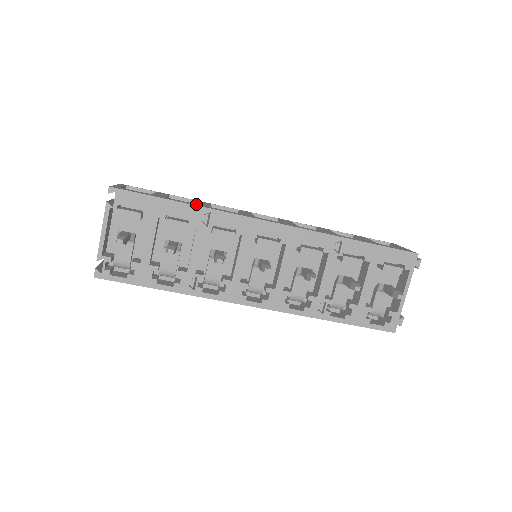
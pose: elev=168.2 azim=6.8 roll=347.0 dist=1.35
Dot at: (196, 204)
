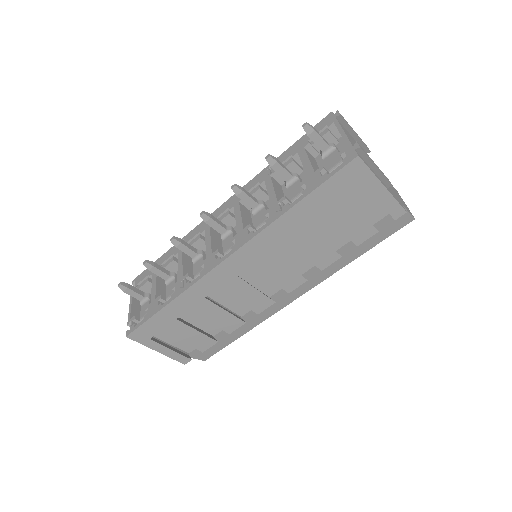
Dot at: occluded
